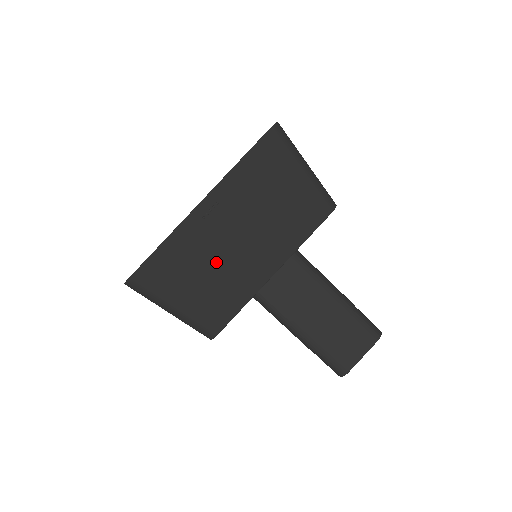
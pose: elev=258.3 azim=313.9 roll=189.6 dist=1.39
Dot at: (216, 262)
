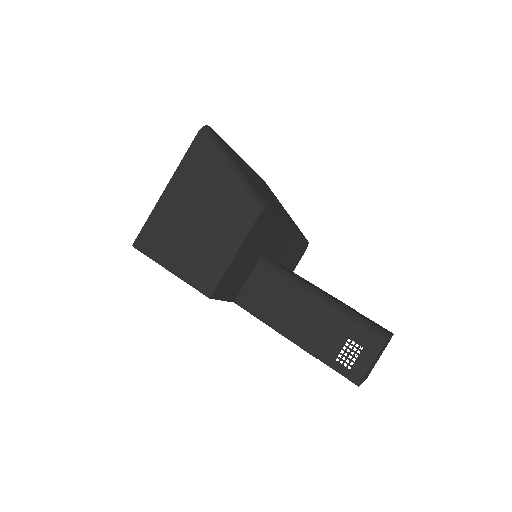
Dot at: occluded
